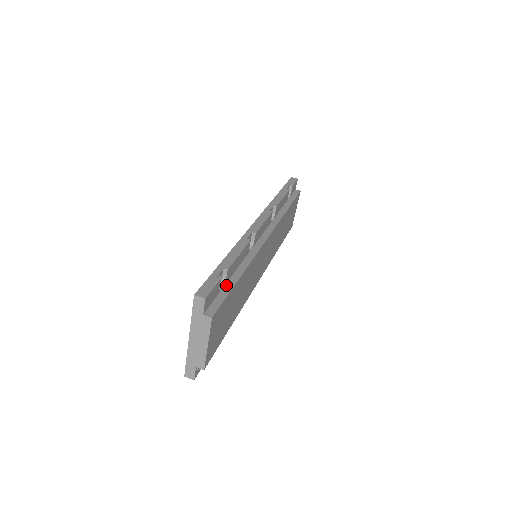
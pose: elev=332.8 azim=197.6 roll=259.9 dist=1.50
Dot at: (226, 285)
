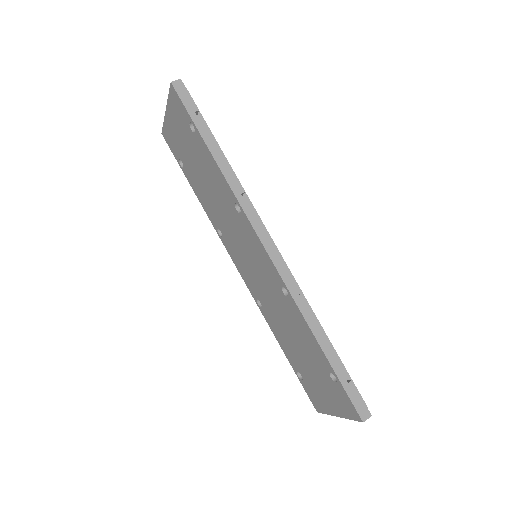
Dot at: occluded
